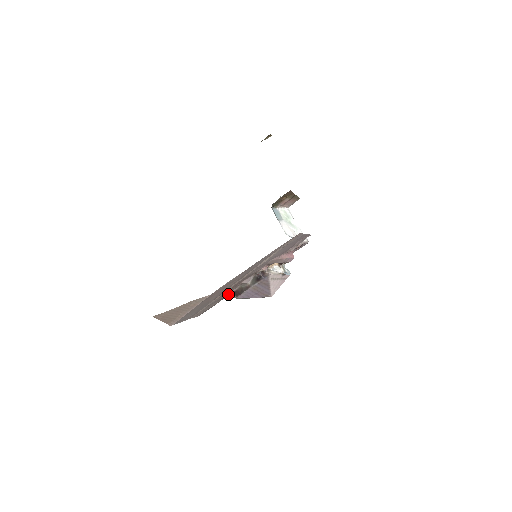
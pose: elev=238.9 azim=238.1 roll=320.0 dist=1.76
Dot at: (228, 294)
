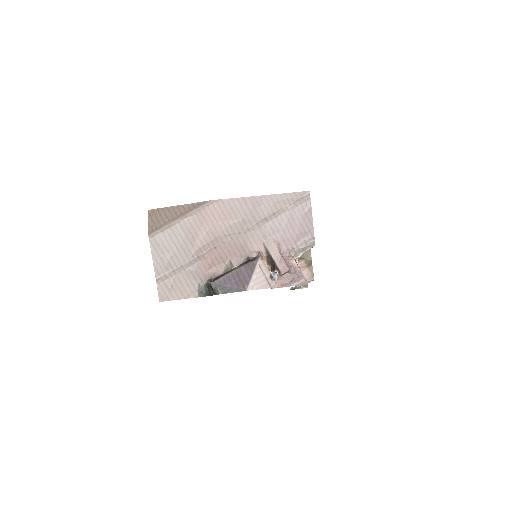
Dot at: (207, 281)
